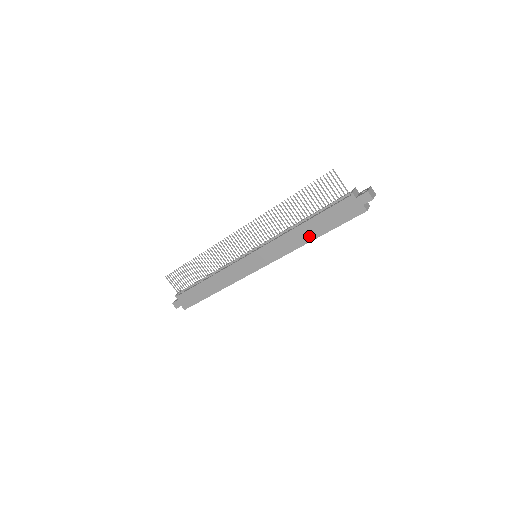
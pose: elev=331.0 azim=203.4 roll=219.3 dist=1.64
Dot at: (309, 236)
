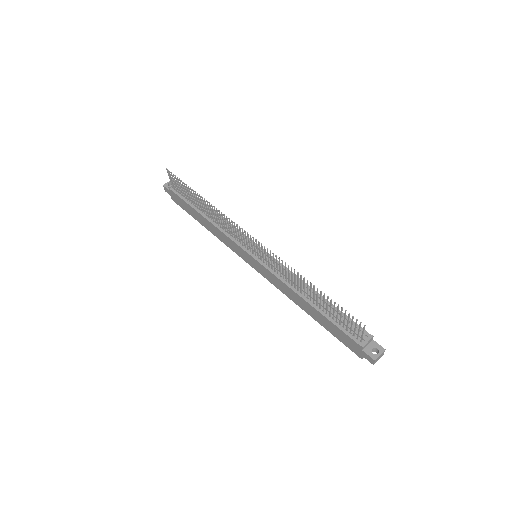
Dot at: (306, 309)
